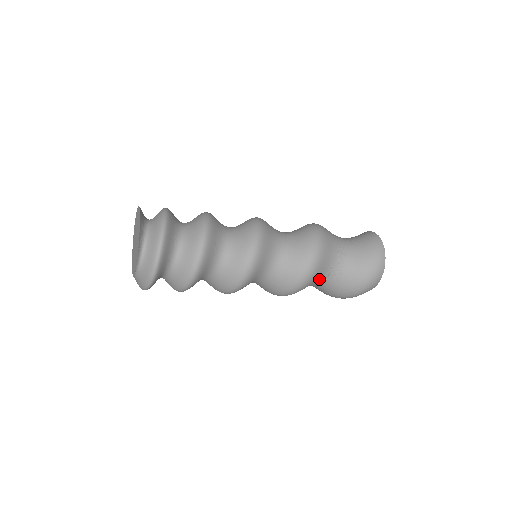
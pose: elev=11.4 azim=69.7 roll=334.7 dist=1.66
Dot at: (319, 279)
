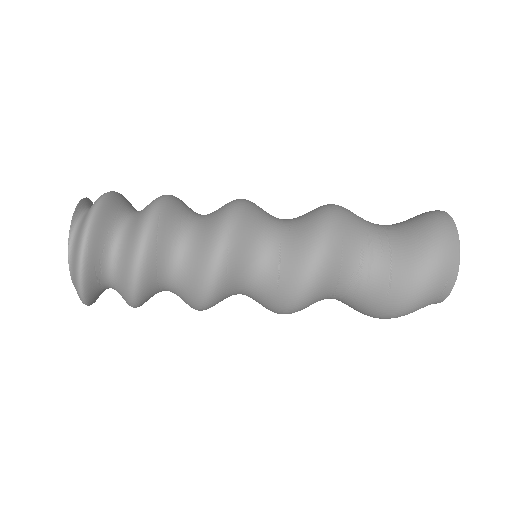
Dot at: (355, 252)
